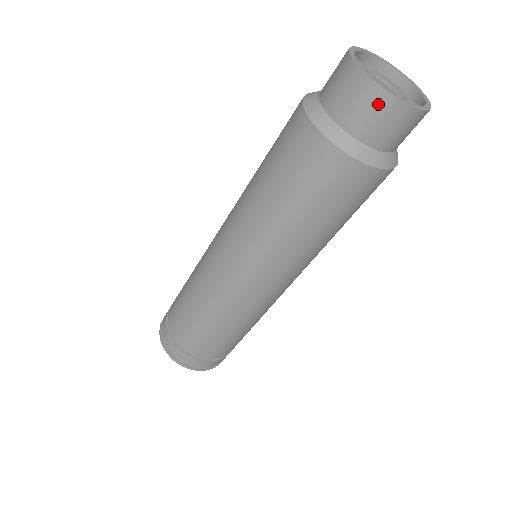
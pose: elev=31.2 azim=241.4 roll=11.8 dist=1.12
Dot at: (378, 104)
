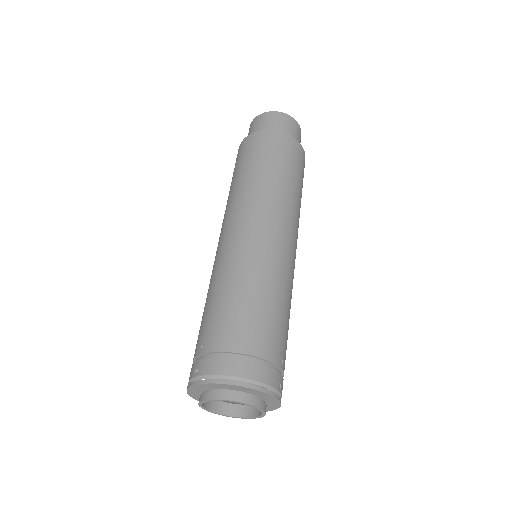
Dot at: (268, 116)
